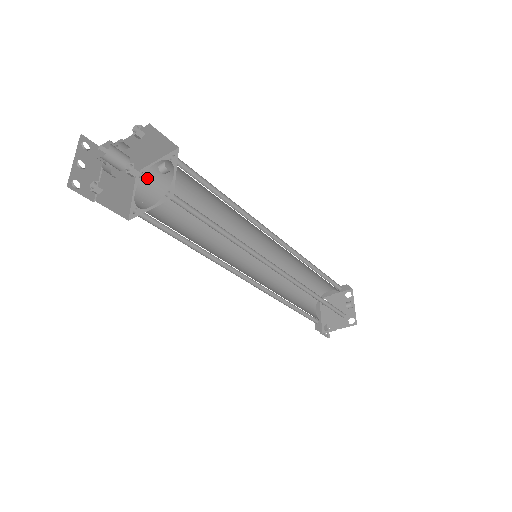
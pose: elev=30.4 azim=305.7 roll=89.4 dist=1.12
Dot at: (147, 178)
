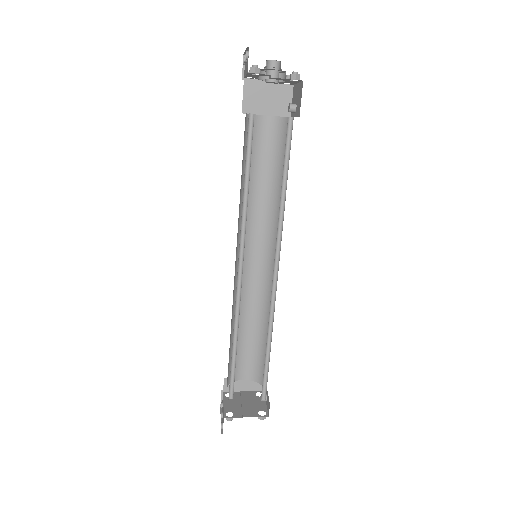
Dot at: occluded
